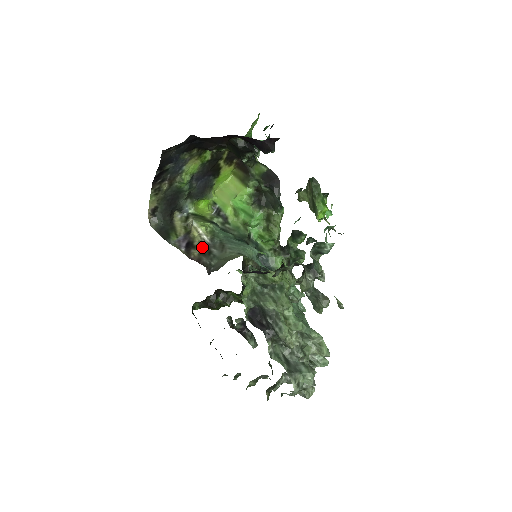
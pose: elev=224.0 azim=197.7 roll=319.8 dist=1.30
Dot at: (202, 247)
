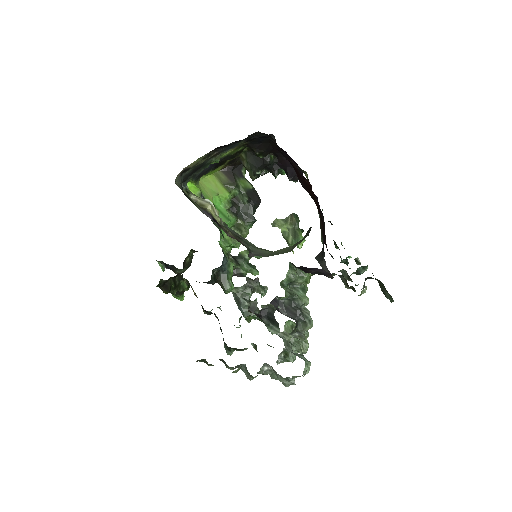
Dot at: occluded
